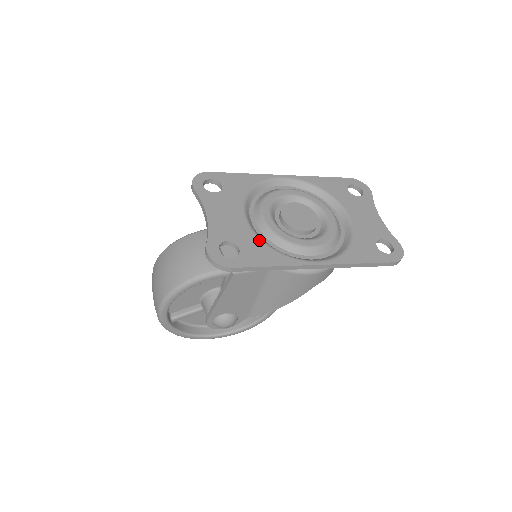
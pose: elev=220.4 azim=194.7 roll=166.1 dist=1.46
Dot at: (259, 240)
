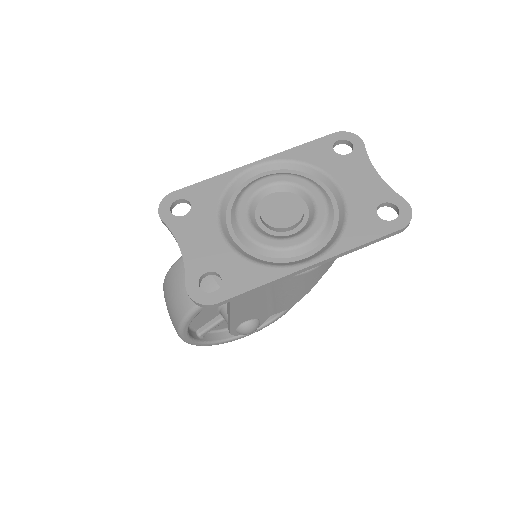
Dot at: (240, 258)
